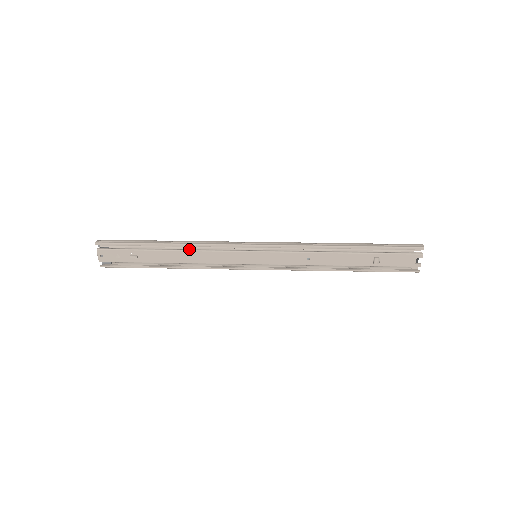
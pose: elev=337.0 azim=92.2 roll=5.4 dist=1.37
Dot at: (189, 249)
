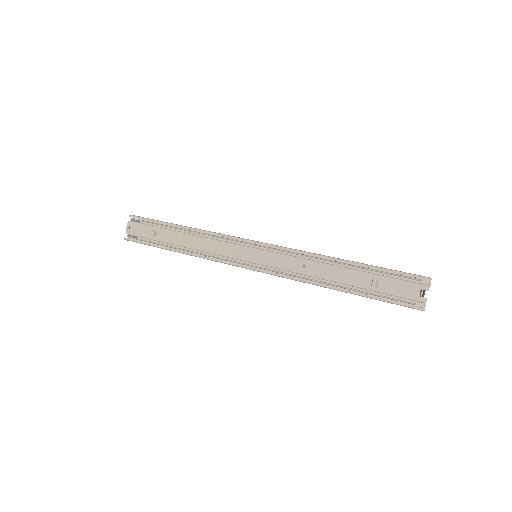
Dot at: (200, 236)
